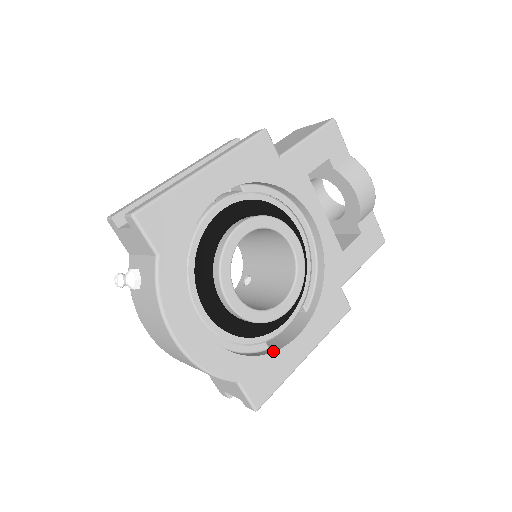
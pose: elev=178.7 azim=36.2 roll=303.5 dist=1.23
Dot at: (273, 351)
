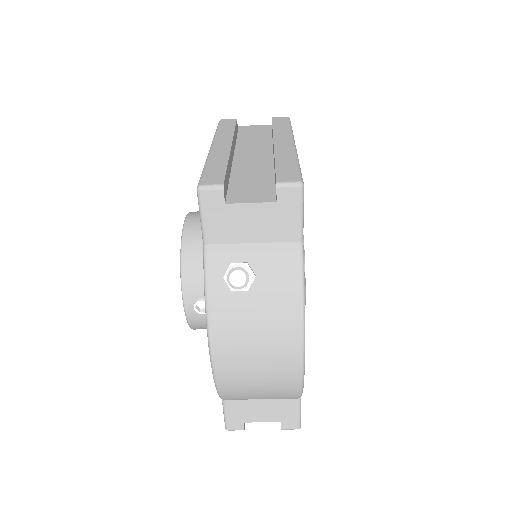
Dot at: occluded
